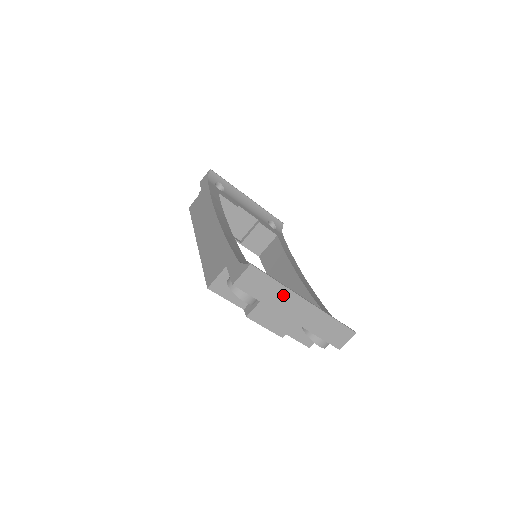
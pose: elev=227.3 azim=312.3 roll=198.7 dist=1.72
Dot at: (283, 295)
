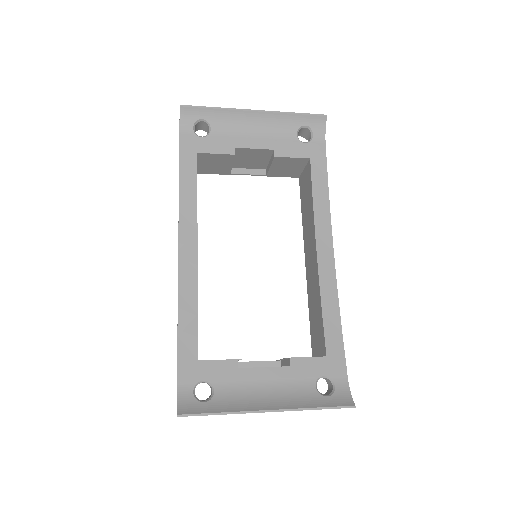
Dot at: occluded
